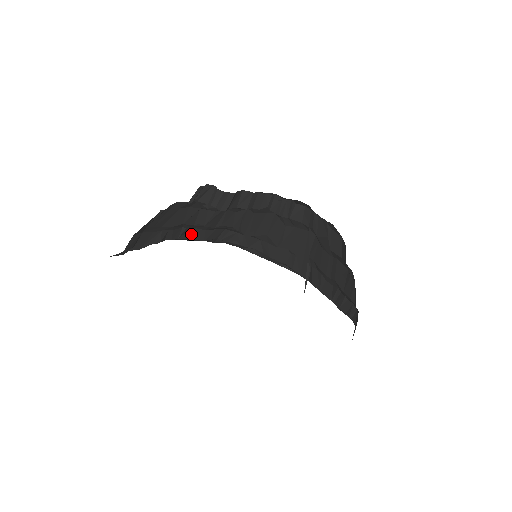
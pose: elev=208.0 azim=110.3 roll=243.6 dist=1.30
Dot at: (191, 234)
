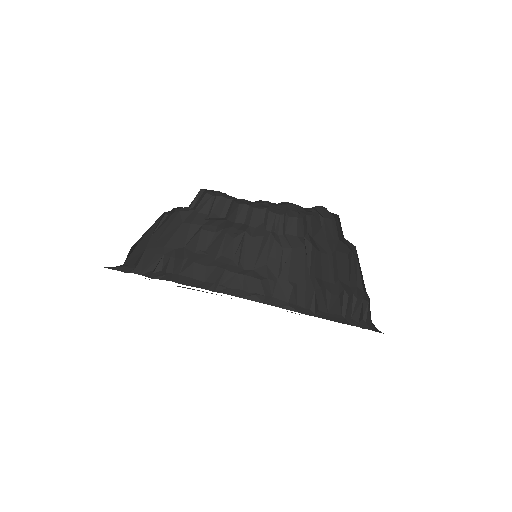
Dot at: (192, 271)
